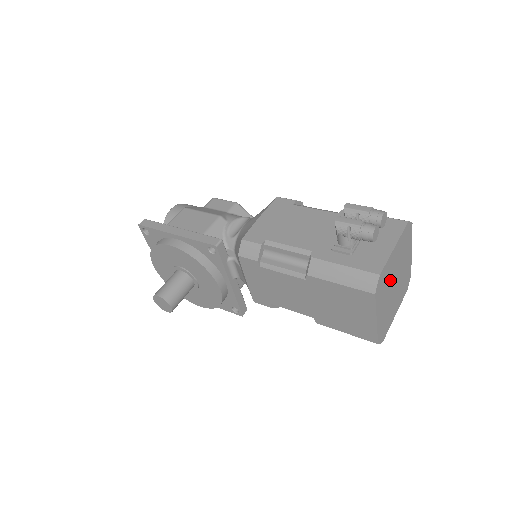
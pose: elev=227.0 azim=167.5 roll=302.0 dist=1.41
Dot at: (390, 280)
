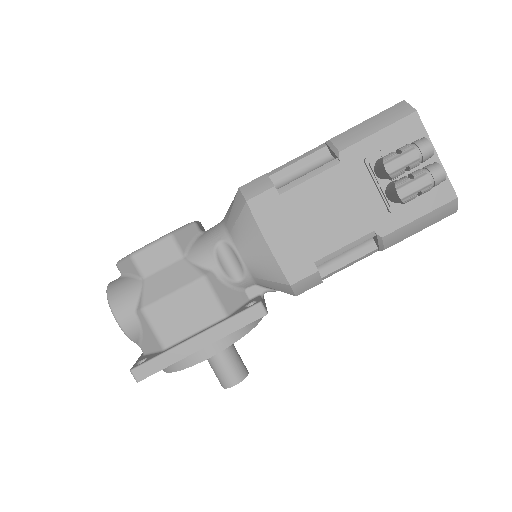
Dot at: occluded
